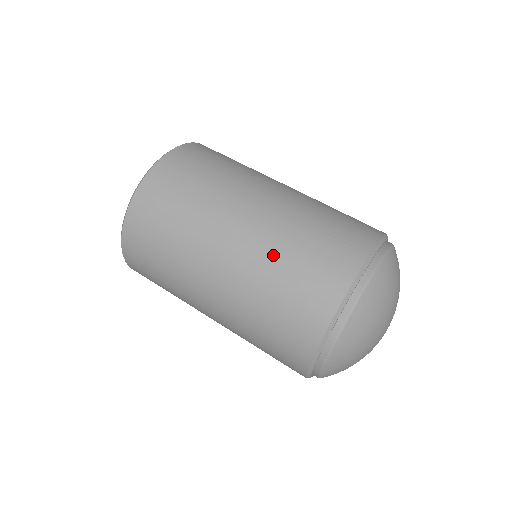
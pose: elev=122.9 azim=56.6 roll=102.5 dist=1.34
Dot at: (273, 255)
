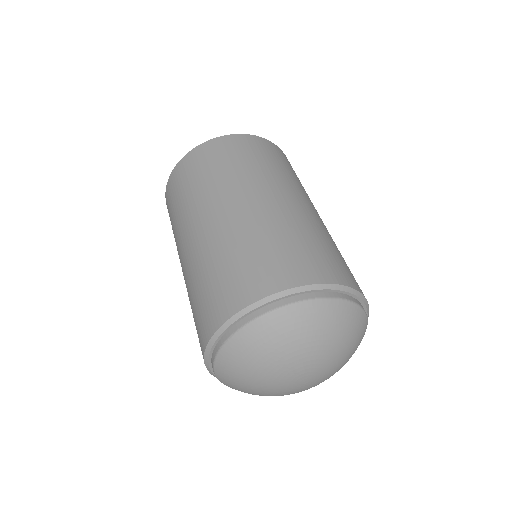
Dot at: (210, 256)
